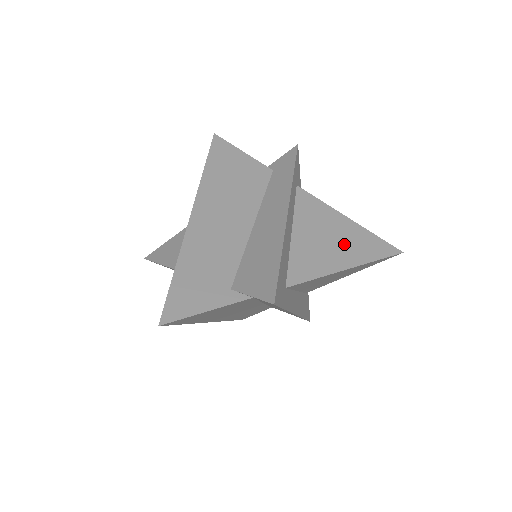
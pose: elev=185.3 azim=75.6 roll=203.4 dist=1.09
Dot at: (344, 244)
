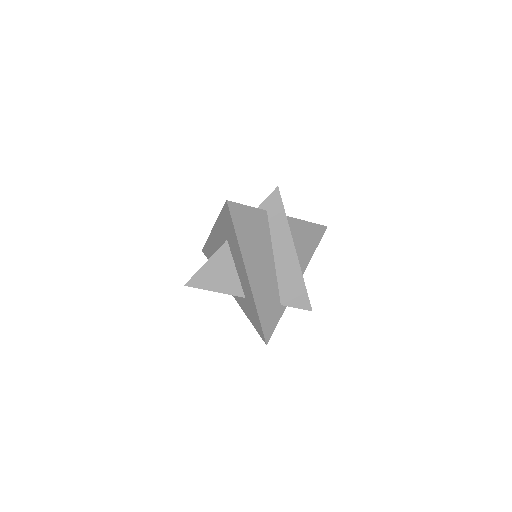
Dot at: (308, 241)
